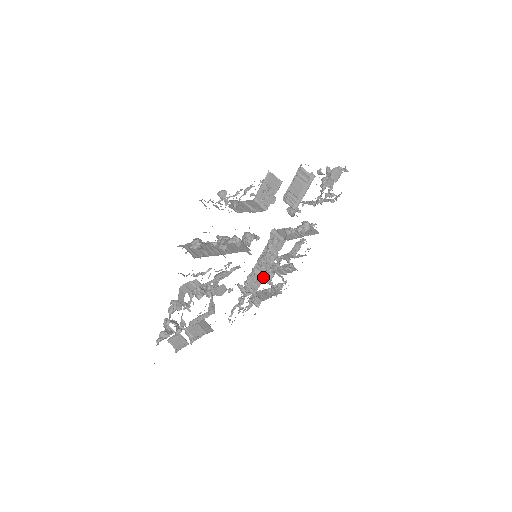
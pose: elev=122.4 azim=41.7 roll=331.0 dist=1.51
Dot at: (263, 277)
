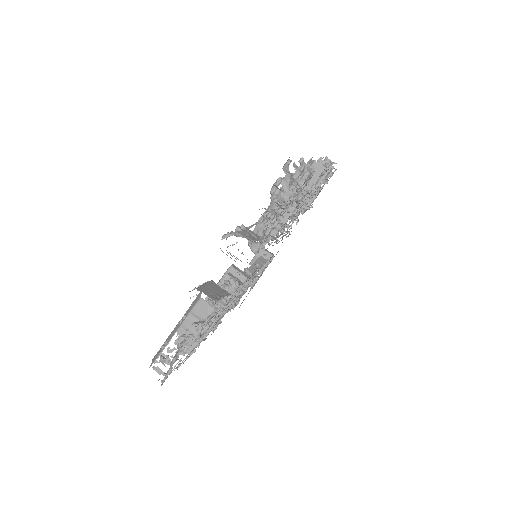
Dot at: occluded
